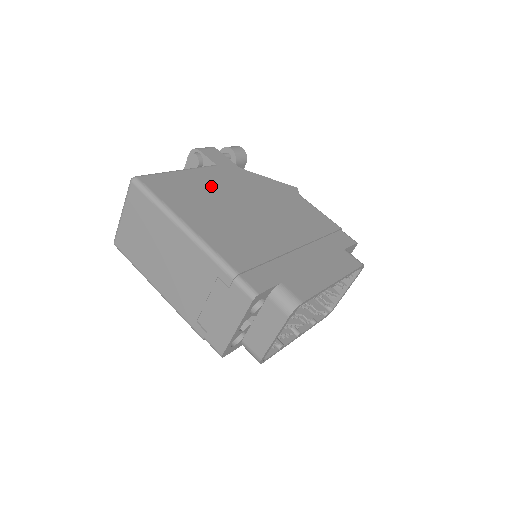
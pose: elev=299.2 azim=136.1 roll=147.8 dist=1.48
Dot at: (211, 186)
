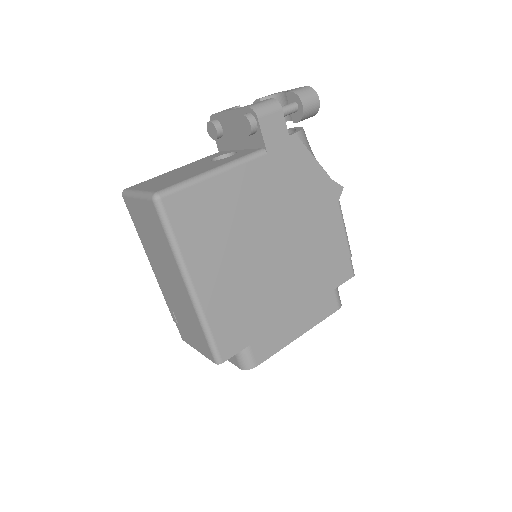
Dot at: (242, 202)
